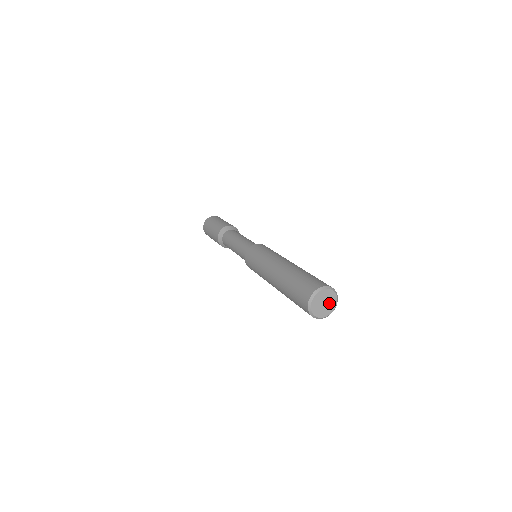
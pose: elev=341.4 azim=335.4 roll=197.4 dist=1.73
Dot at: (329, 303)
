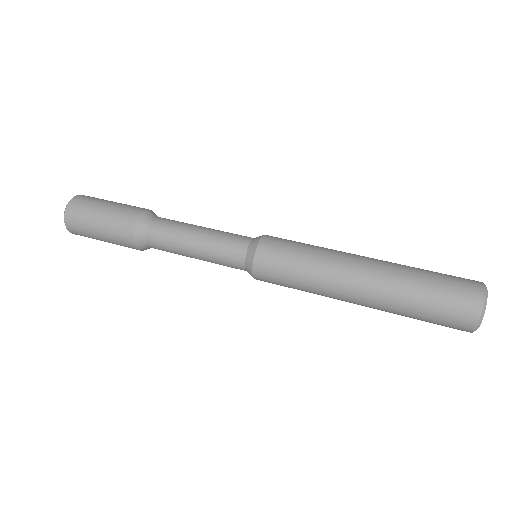
Dot at: occluded
